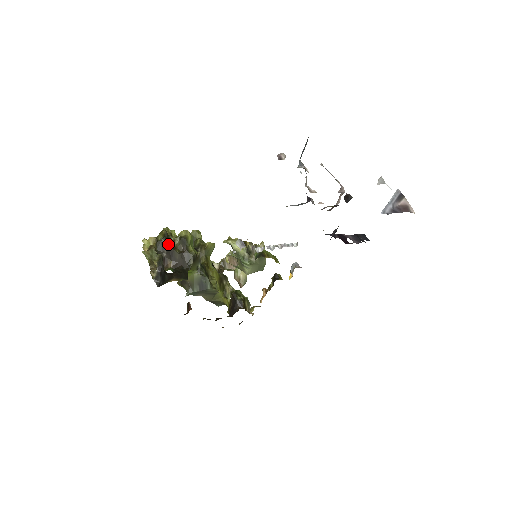
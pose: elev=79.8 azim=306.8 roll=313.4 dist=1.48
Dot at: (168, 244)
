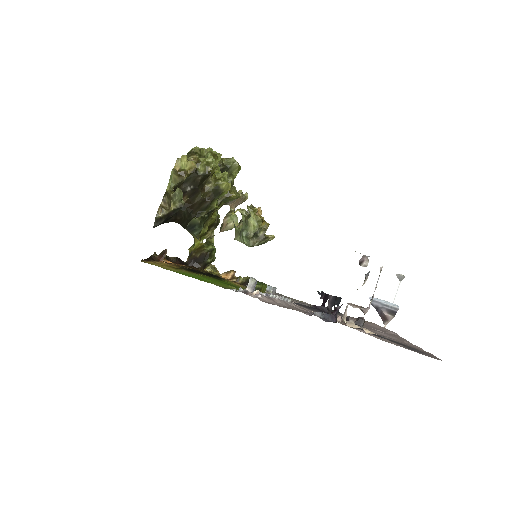
Dot at: (201, 182)
